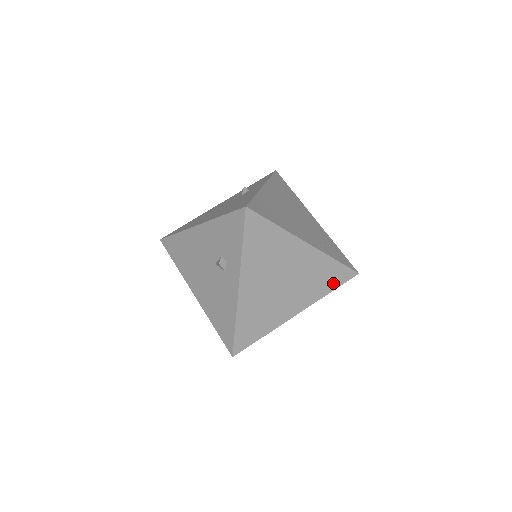
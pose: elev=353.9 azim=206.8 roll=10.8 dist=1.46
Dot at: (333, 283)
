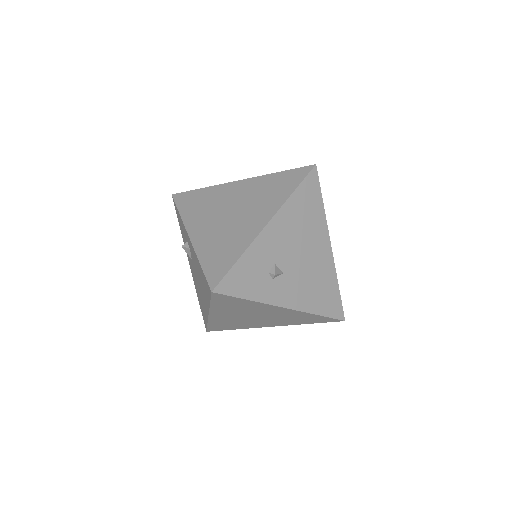
Dot at: (291, 185)
